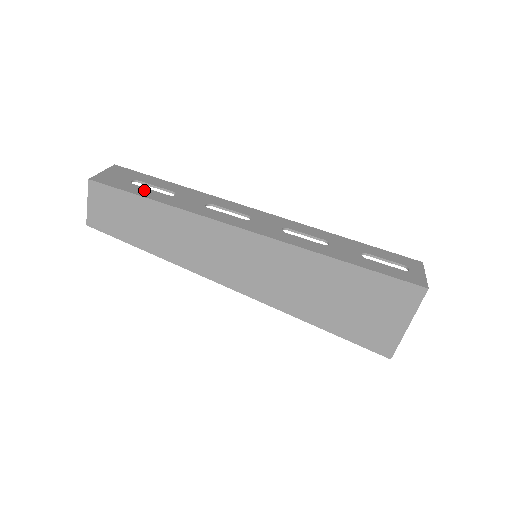
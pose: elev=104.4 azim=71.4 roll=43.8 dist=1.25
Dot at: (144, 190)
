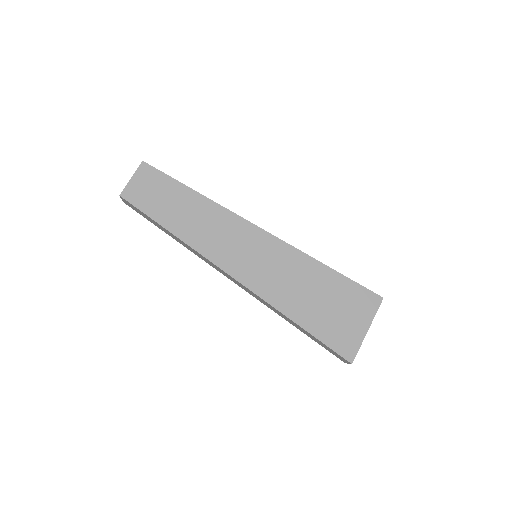
Dot at: occluded
